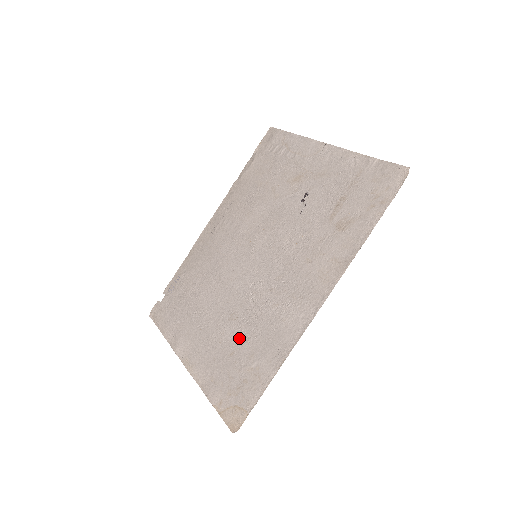
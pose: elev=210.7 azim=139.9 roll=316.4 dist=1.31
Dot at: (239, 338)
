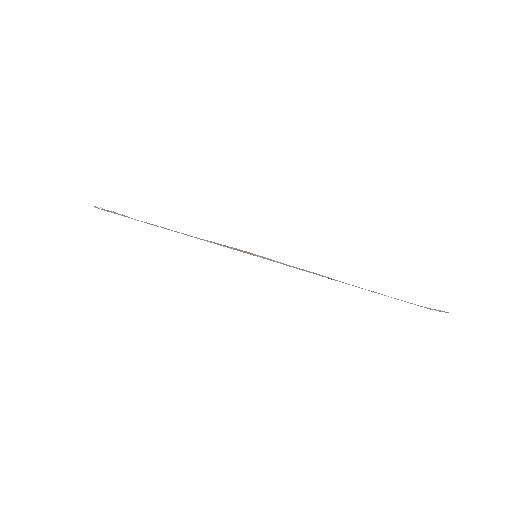
Dot at: occluded
